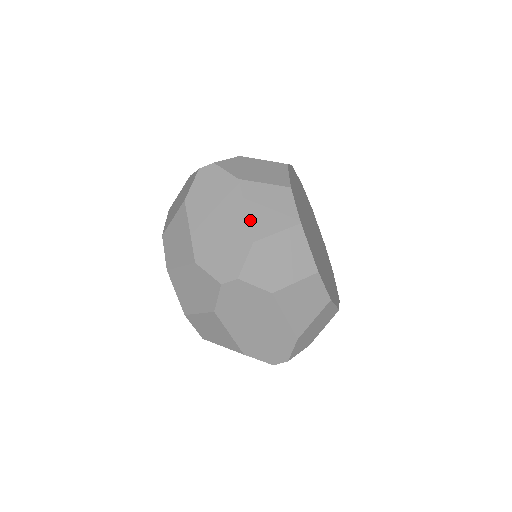
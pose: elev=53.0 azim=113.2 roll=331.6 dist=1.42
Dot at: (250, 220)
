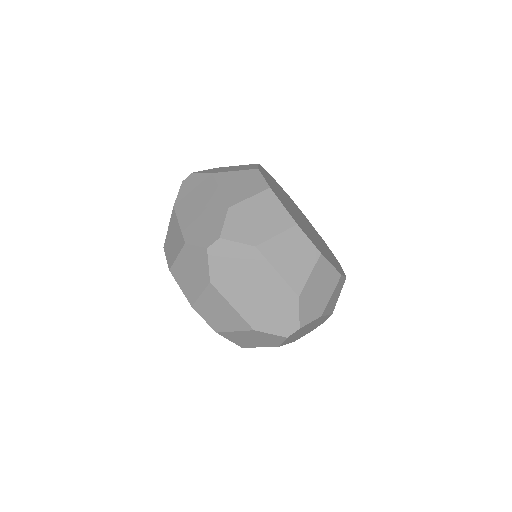
Dot at: (224, 195)
